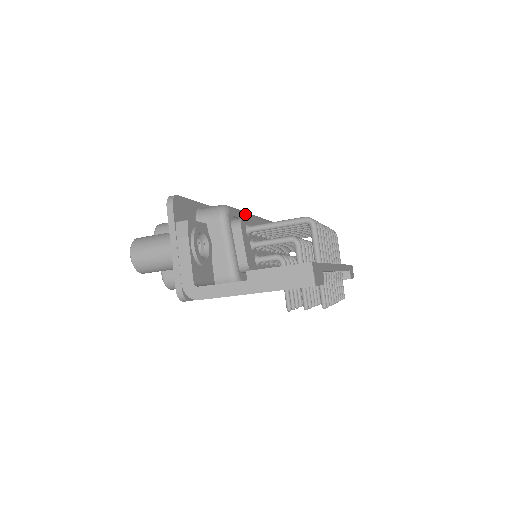
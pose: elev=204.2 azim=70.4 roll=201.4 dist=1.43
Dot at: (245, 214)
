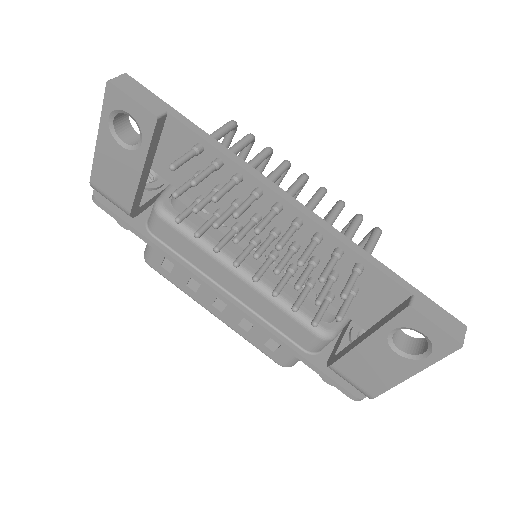
Dot at: occluded
